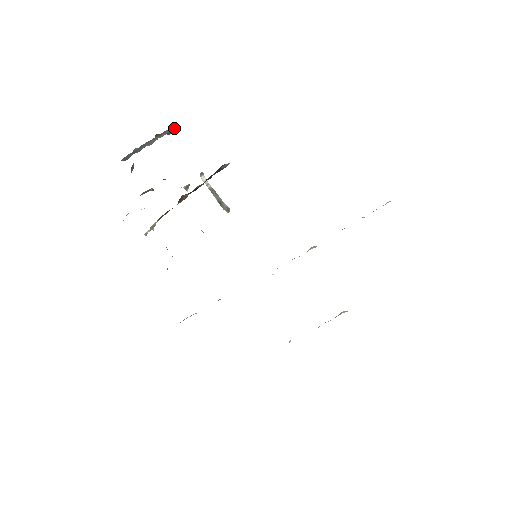
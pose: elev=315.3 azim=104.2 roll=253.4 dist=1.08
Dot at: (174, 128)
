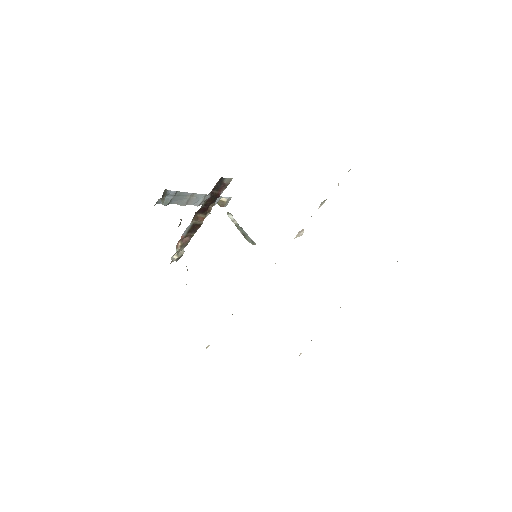
Dot at: (225, 200)
